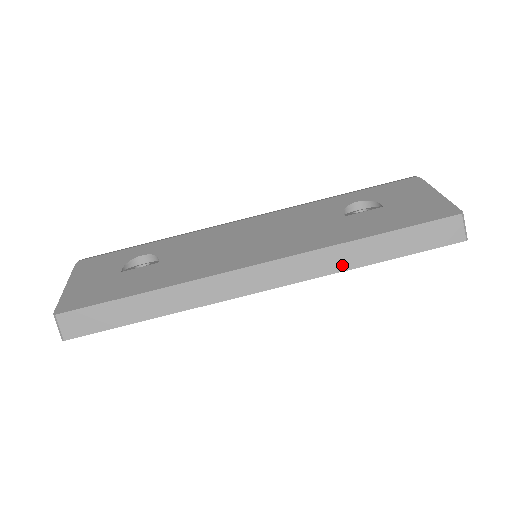
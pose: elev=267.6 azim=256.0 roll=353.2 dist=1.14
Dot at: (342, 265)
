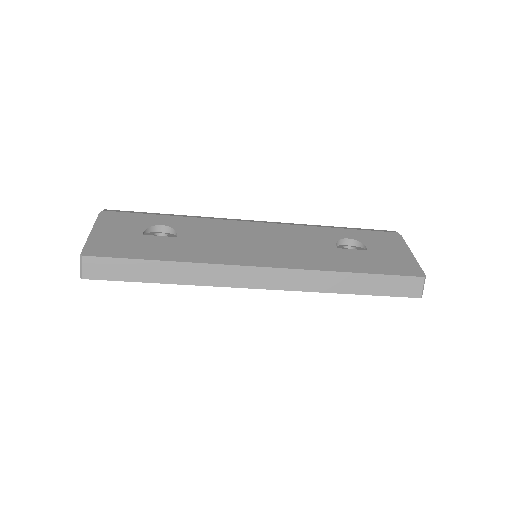
Dot at: (325, 288)
